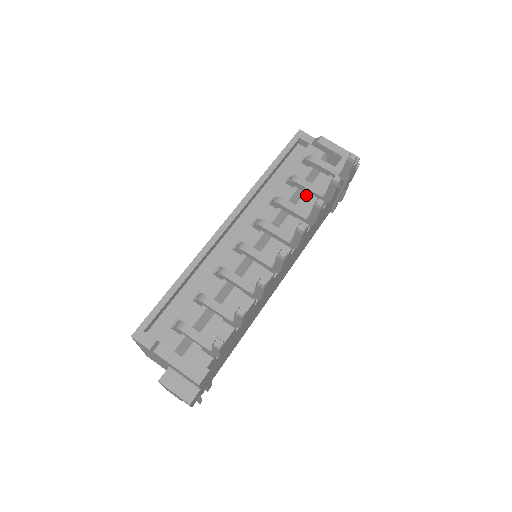
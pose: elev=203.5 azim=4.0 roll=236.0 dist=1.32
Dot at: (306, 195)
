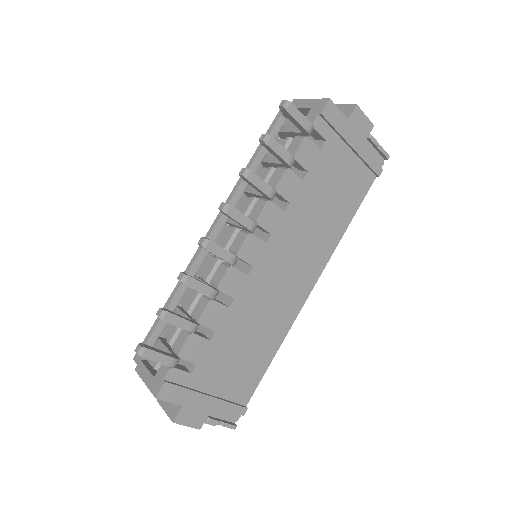
Dot at: occluded
